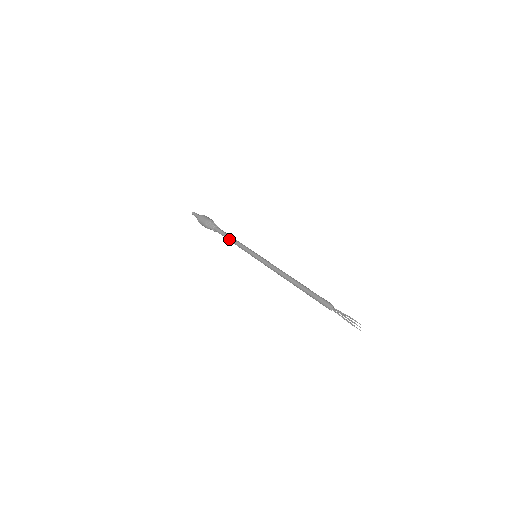
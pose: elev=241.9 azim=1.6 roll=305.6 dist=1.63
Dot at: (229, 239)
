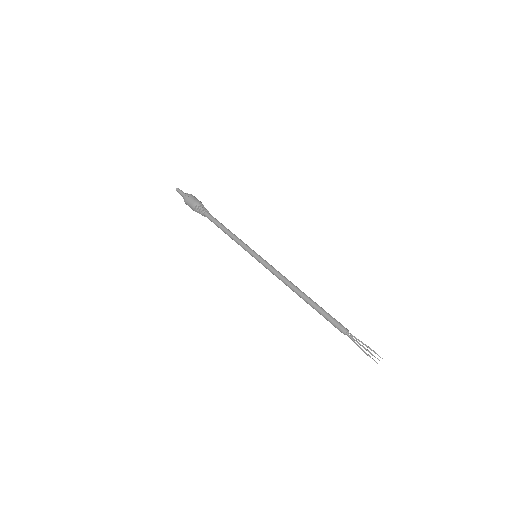
Dot at: (225, 228)
